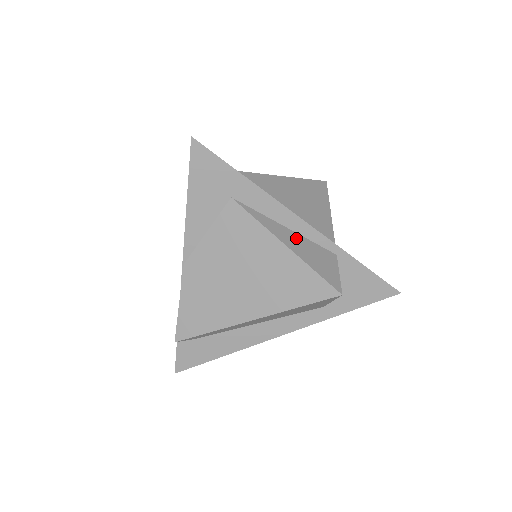
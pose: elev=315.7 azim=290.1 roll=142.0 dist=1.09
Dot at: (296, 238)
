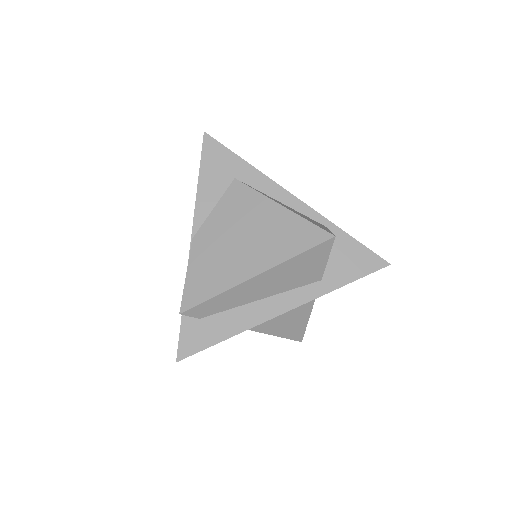
Dot at: (291, 208)
